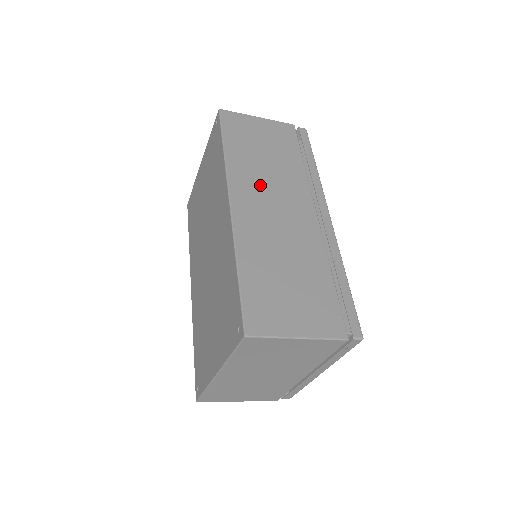
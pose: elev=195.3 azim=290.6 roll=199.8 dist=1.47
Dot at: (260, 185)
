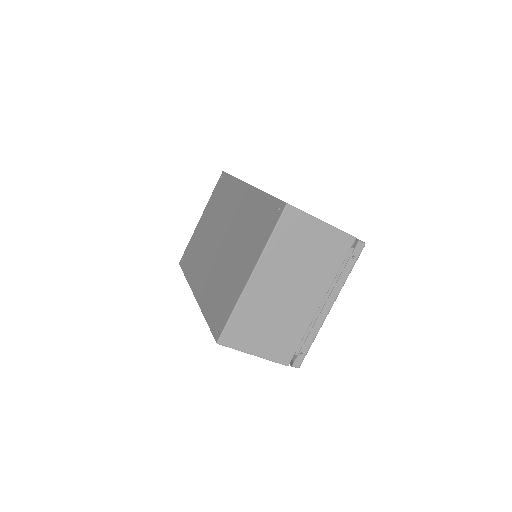
Dot at: occluded
